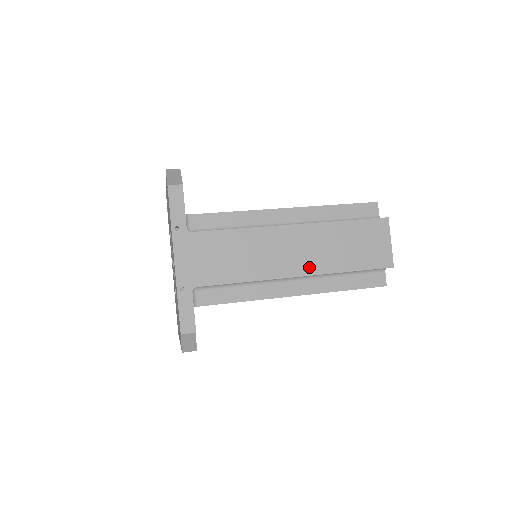
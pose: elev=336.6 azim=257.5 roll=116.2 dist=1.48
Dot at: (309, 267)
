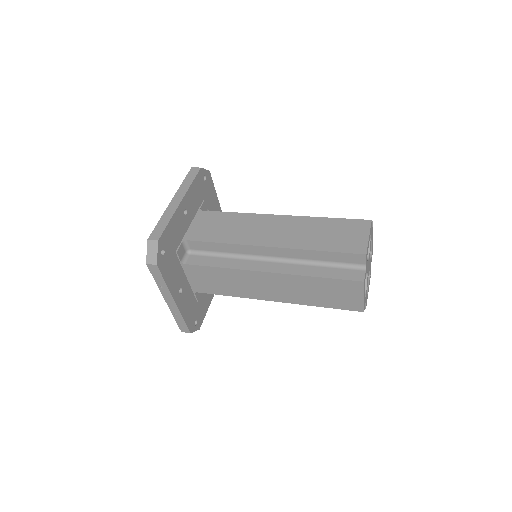
Dot at: (283, 298)
